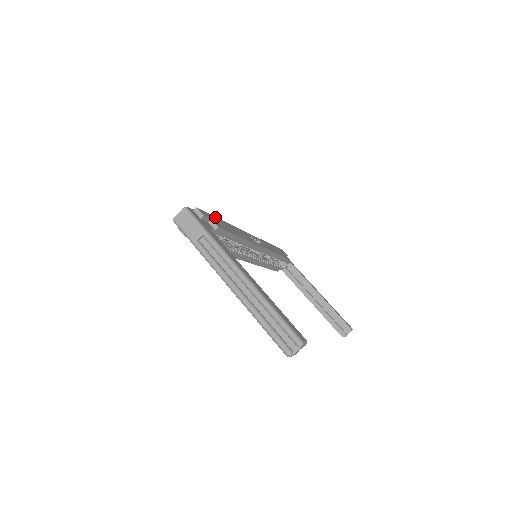
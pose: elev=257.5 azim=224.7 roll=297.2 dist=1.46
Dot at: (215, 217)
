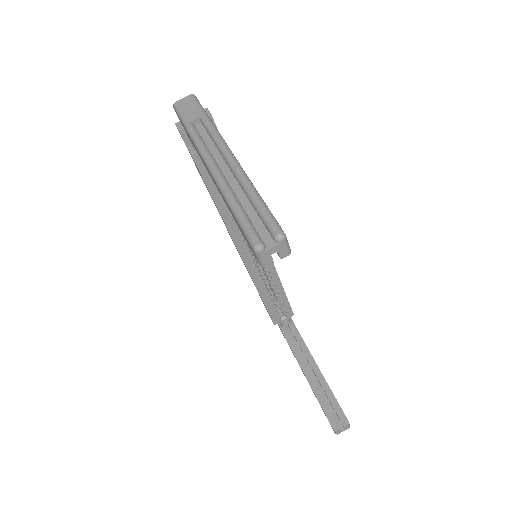
Dot at: occluded
